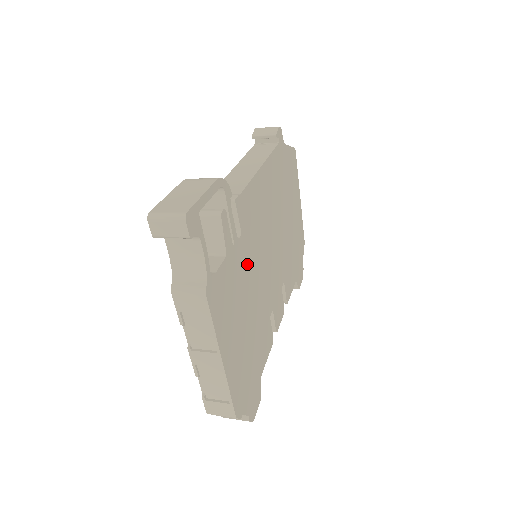
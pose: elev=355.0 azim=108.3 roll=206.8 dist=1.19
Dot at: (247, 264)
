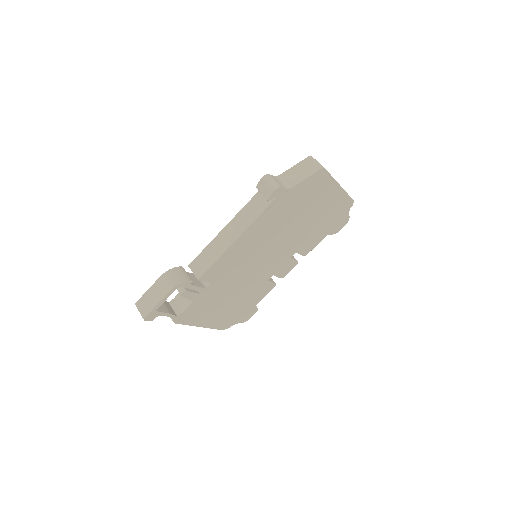
Dot at: (224, 286)
